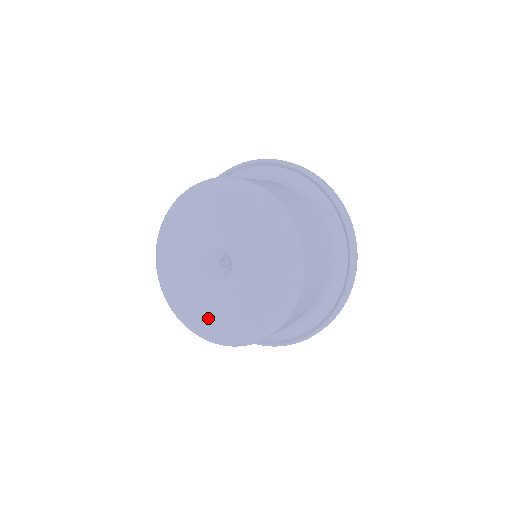
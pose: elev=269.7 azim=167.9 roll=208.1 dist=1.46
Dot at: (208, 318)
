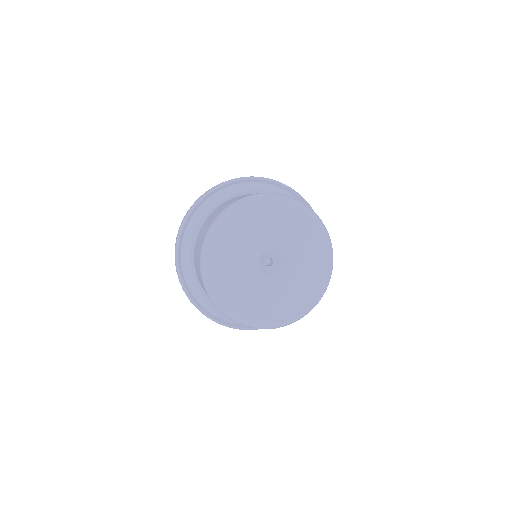
Dot at: (232, 288)
